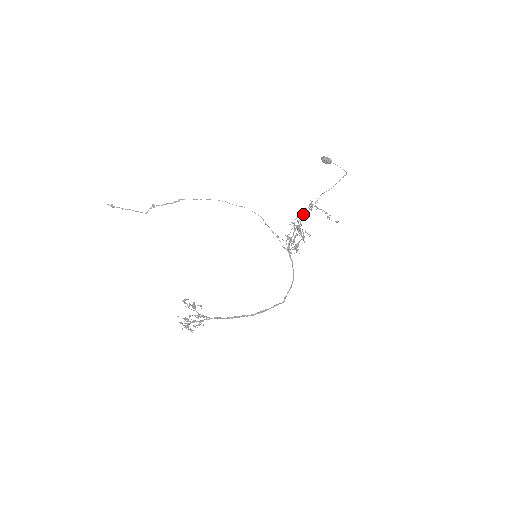
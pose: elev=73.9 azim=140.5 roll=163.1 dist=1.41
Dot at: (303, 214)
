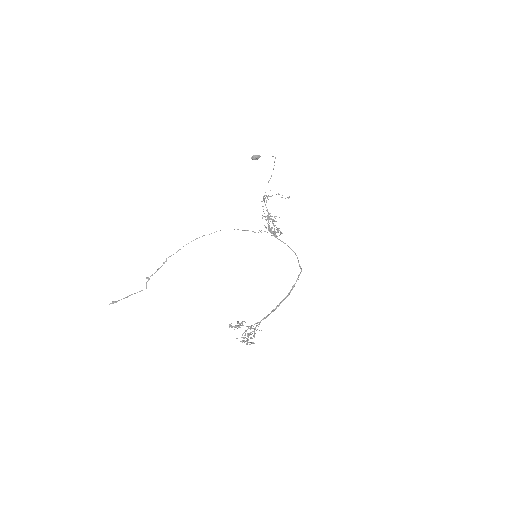
Dot at: occluded
